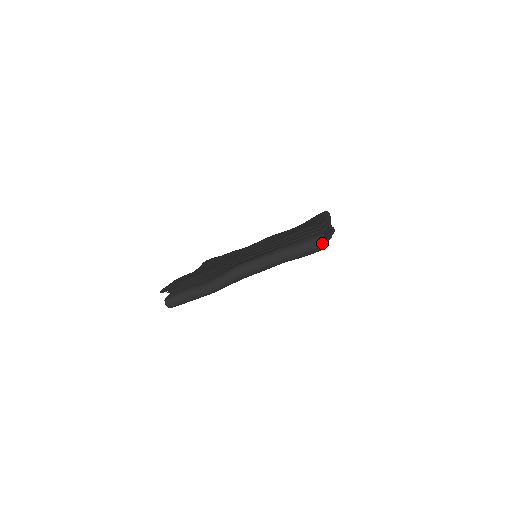
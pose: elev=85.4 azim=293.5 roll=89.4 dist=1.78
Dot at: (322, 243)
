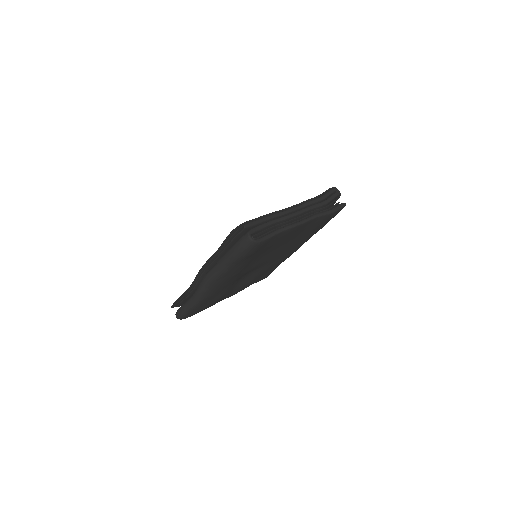
Dot at: (247, 241)
